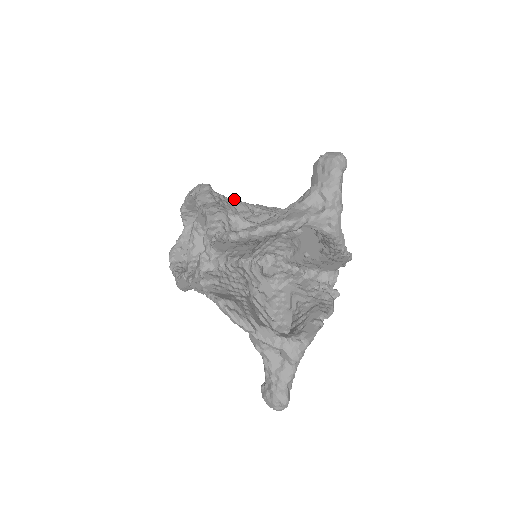
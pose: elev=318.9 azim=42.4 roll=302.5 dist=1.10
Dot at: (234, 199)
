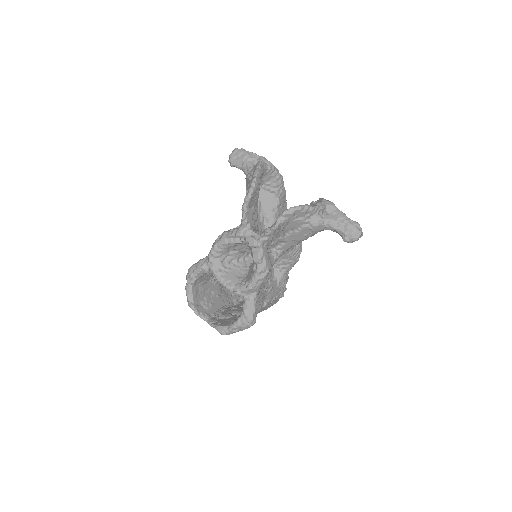
Dot at: occluded
